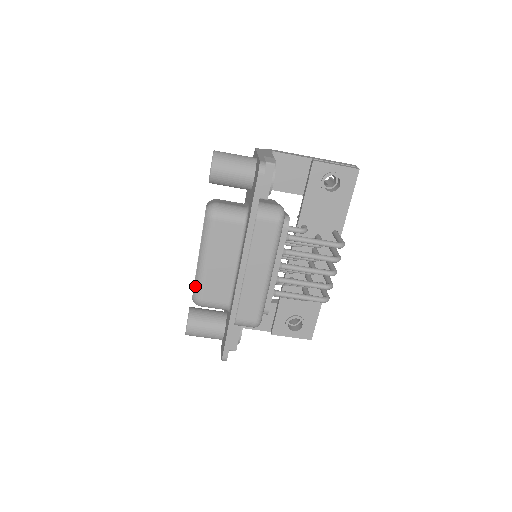
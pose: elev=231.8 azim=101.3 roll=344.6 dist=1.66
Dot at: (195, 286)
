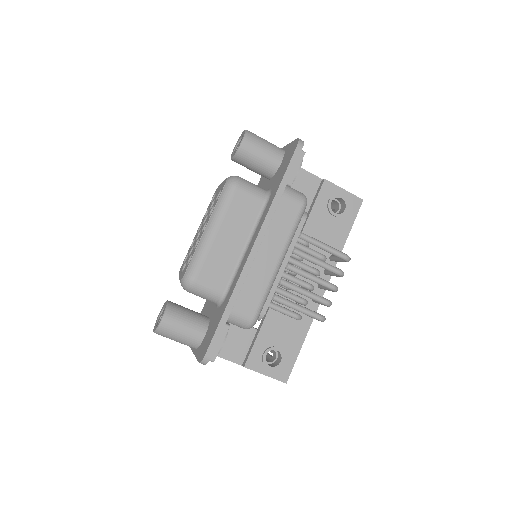
Dot at: (192, 261)
